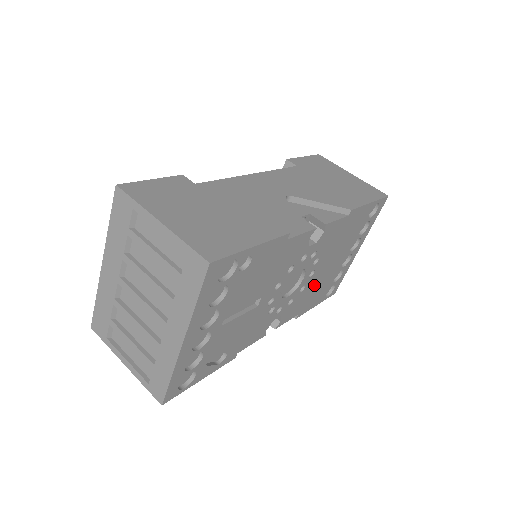
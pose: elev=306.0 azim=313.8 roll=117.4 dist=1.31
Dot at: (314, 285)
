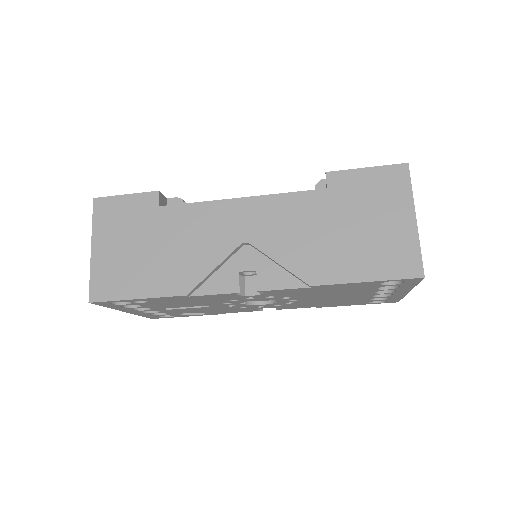
Dot at: (318, 301)
